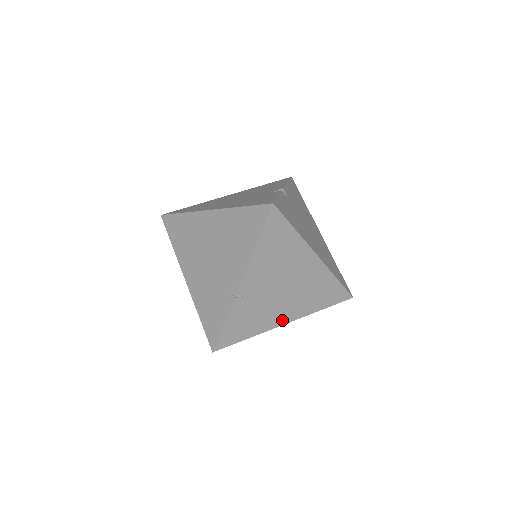
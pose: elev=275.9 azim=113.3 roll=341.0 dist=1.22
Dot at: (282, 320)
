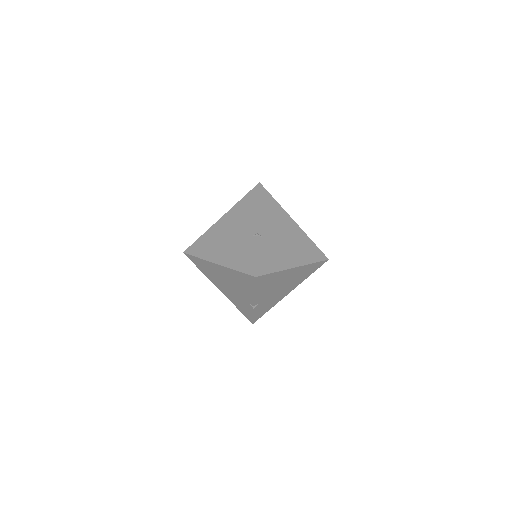
Dot at: (287, 293)
